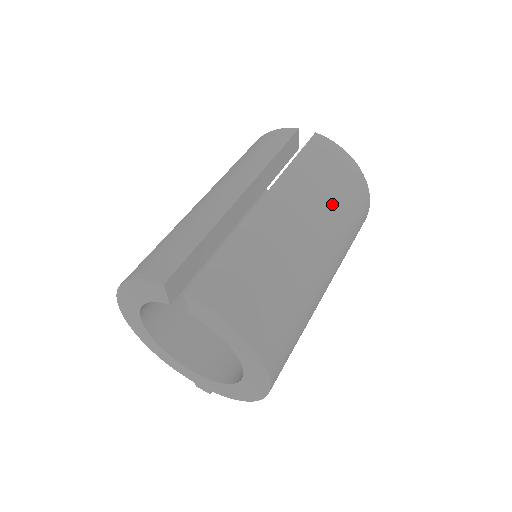
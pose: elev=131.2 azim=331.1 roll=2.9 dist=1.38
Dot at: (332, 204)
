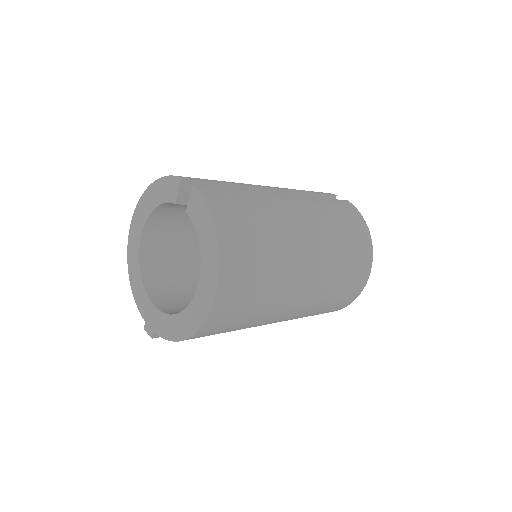
Dot at: (336, 236)
